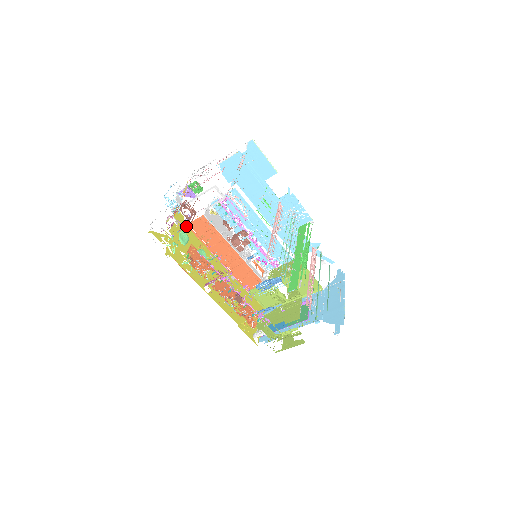
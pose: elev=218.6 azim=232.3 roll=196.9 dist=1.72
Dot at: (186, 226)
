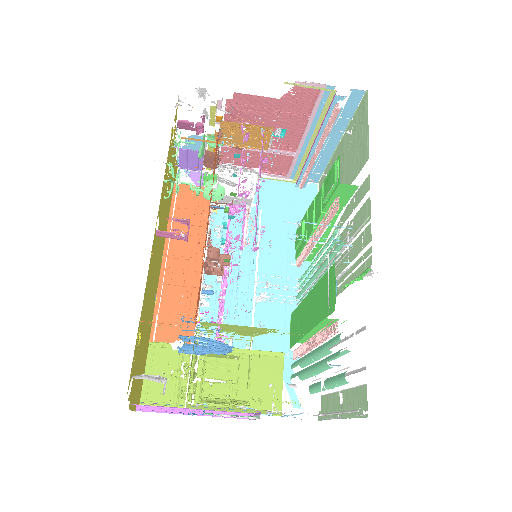
Dot at: occluded
